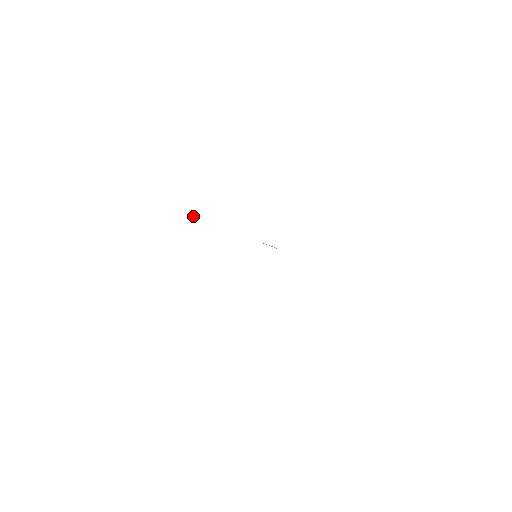
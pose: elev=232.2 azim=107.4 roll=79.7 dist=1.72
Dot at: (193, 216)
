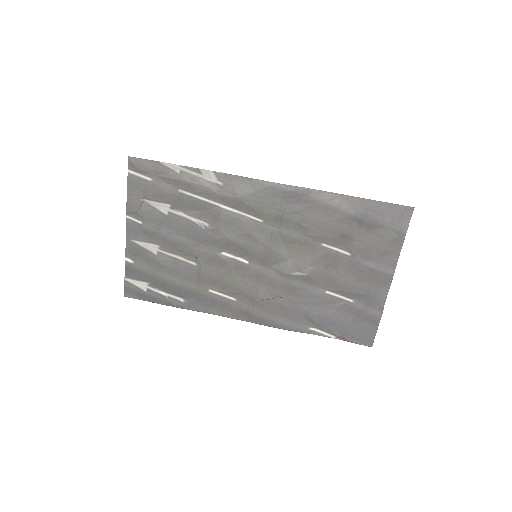
Dot at: (171, 302)
